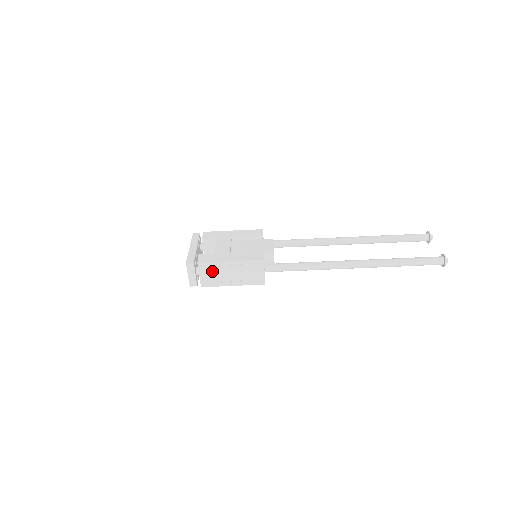
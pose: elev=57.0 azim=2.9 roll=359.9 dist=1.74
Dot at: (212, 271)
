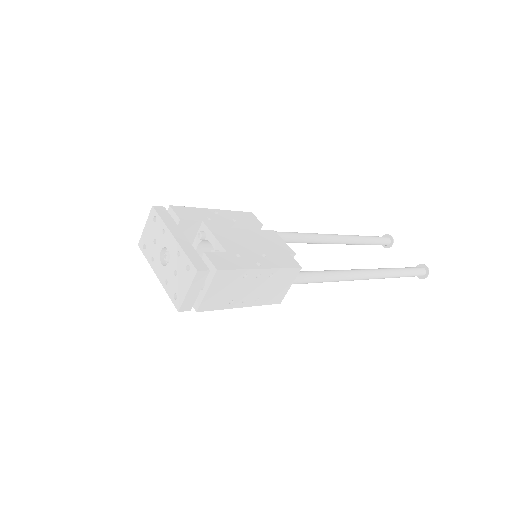
Dot at: (229, 285)
